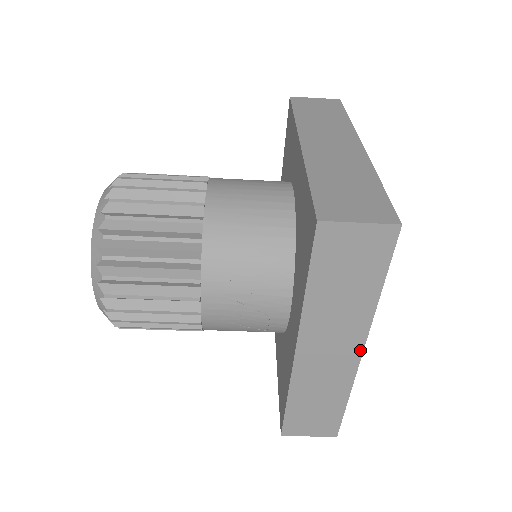
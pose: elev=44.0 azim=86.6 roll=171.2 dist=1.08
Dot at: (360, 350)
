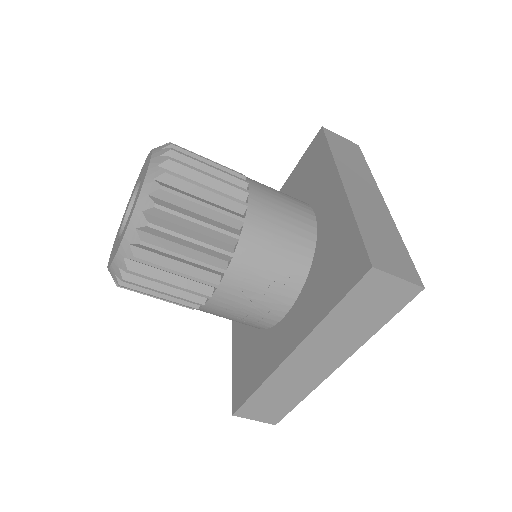
Dot at: (338, 365)
